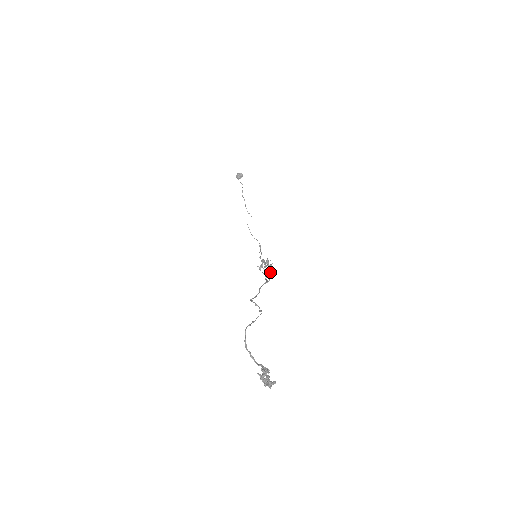
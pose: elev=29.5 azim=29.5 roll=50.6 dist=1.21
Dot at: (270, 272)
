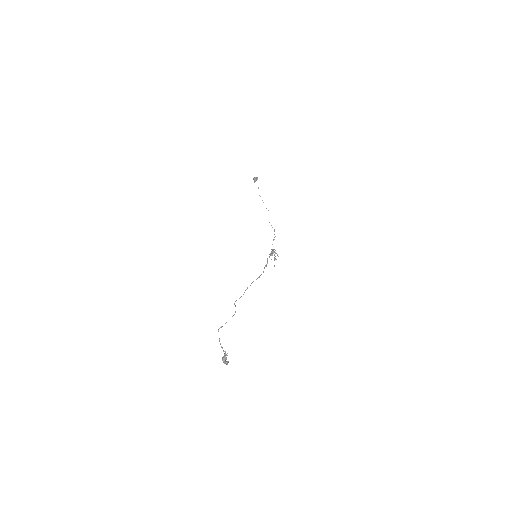
Dot at: occluded
